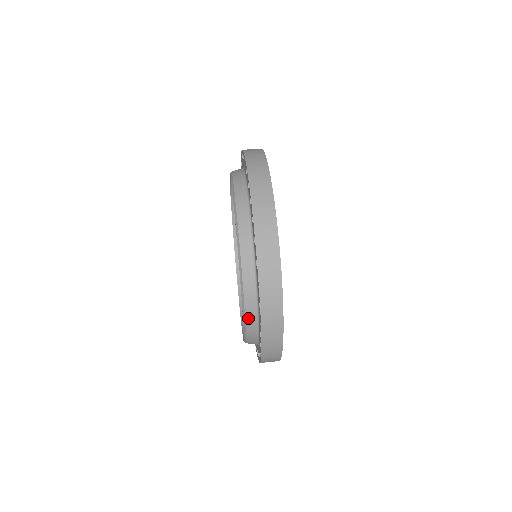
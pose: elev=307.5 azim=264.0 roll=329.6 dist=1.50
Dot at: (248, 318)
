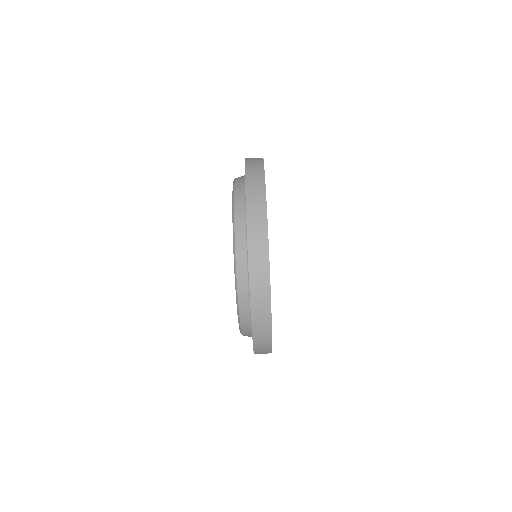
Dot at: (243, 326)
